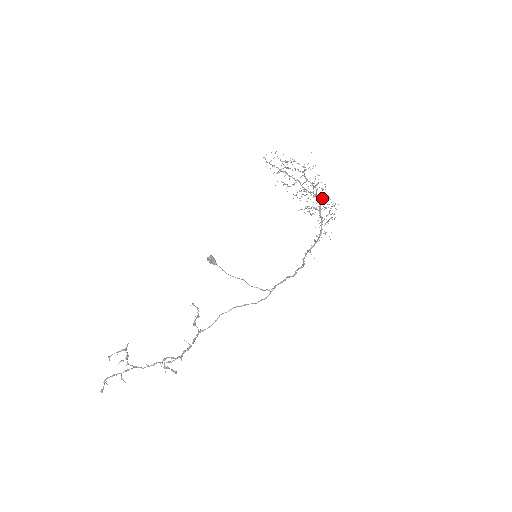
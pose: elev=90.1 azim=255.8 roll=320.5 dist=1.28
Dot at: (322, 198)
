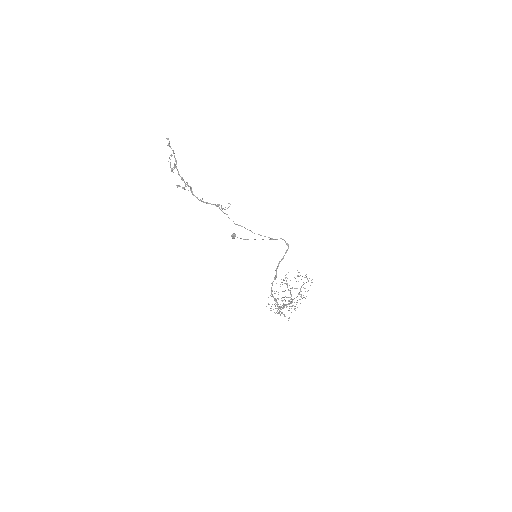
Dot at: occluded
